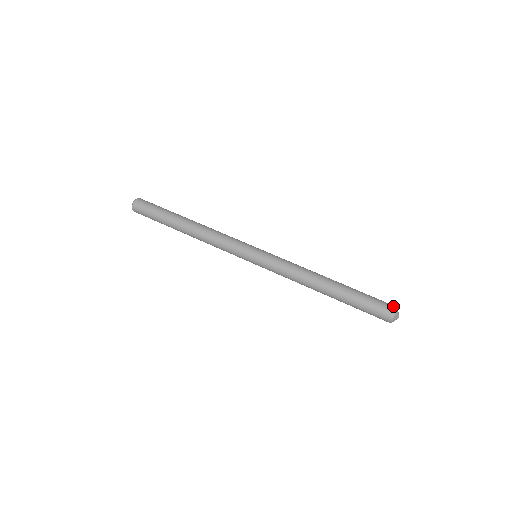
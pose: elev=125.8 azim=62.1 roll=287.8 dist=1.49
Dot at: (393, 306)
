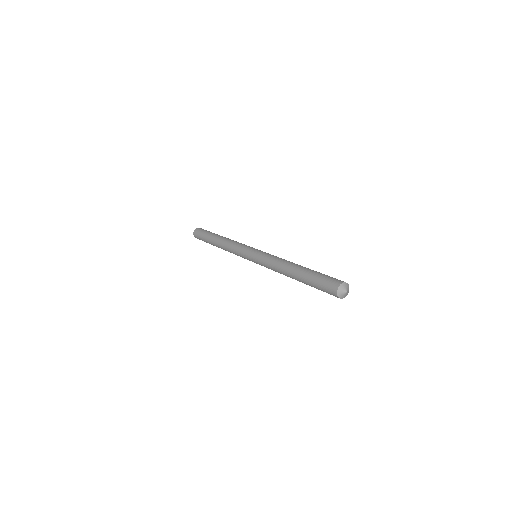
Dot at: (343, 281)
